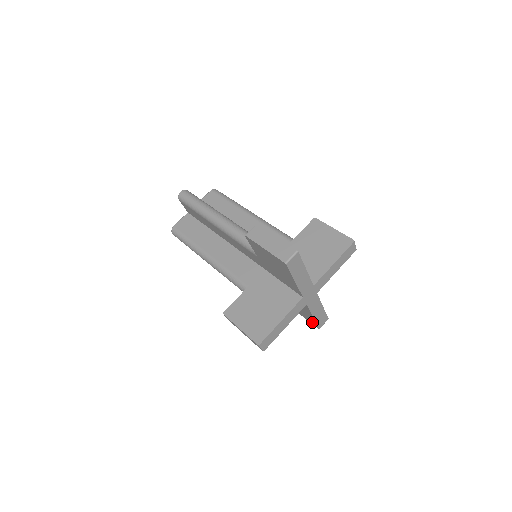
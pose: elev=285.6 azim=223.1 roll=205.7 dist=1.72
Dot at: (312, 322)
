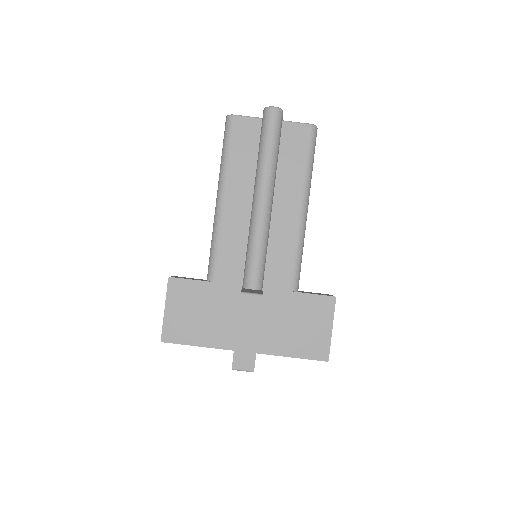
Dot at: occluded
